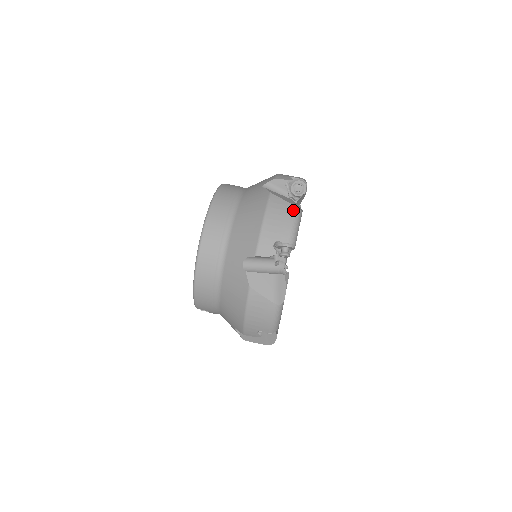
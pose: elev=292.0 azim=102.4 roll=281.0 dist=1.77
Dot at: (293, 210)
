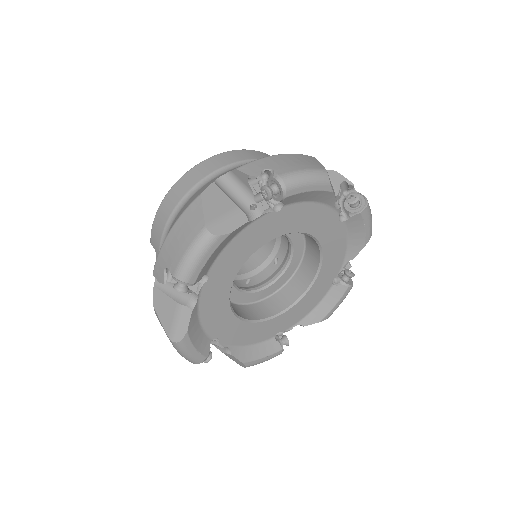
Dot at: (319, 168)
